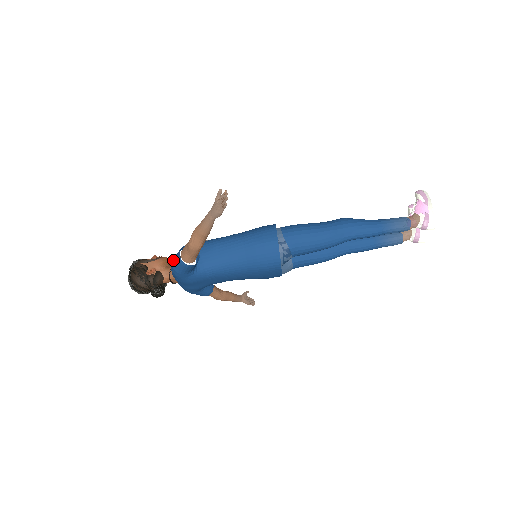
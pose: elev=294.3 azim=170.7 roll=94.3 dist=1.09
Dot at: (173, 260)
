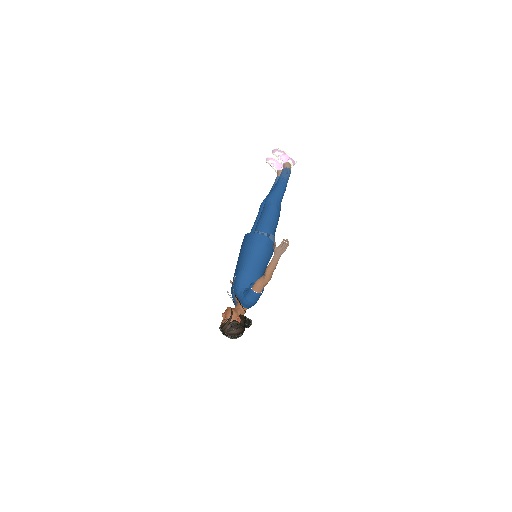
Dot at: (251, 300)
